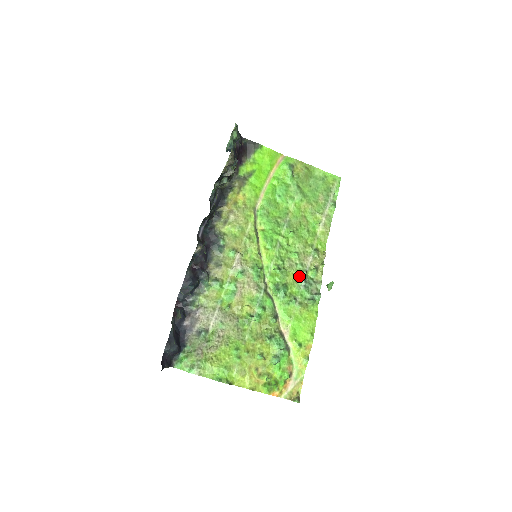
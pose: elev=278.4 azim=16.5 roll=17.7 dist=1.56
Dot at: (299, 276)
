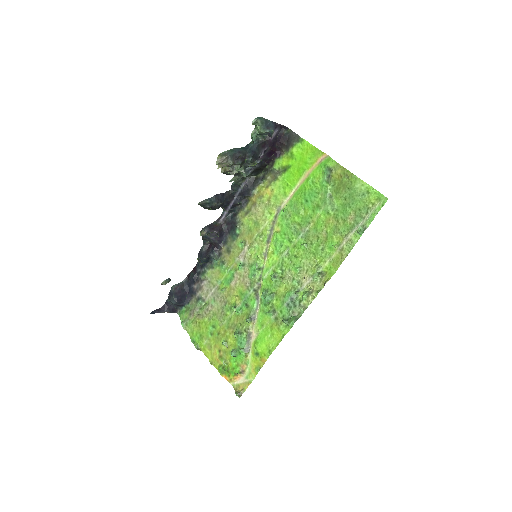
Dot at: (288, 292)
